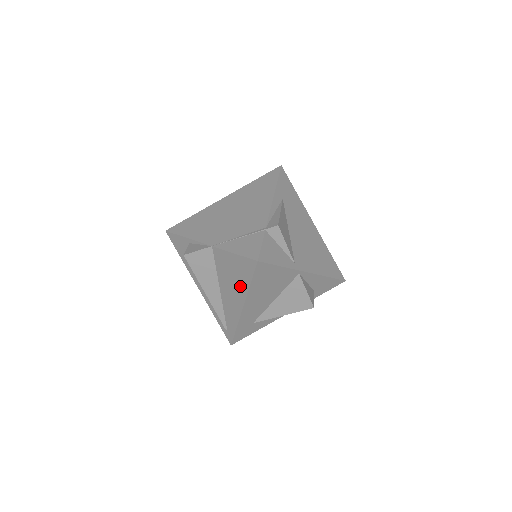
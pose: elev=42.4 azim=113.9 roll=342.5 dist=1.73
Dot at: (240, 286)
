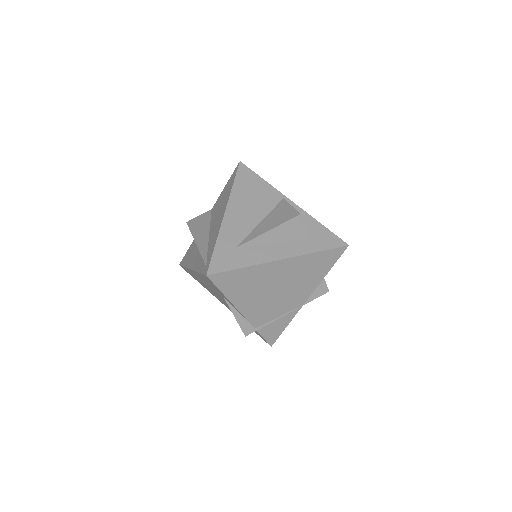
Dot at: (226, 199)
